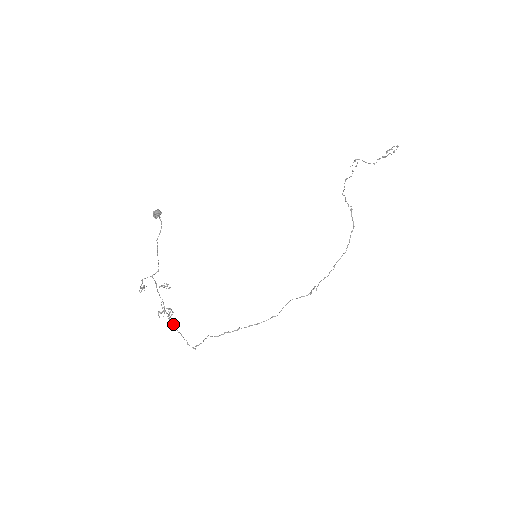
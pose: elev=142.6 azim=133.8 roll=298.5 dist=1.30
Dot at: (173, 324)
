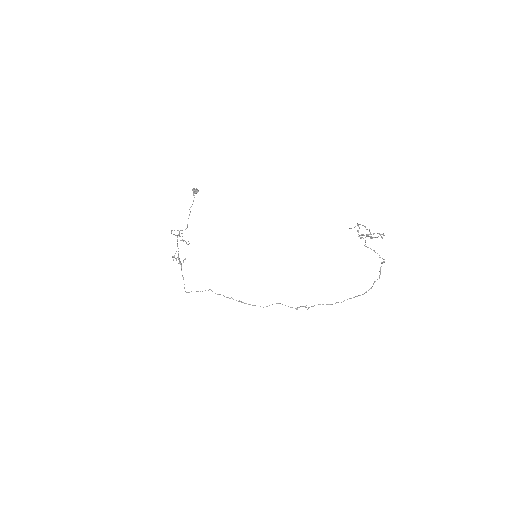
Dot at: (181, 269)
